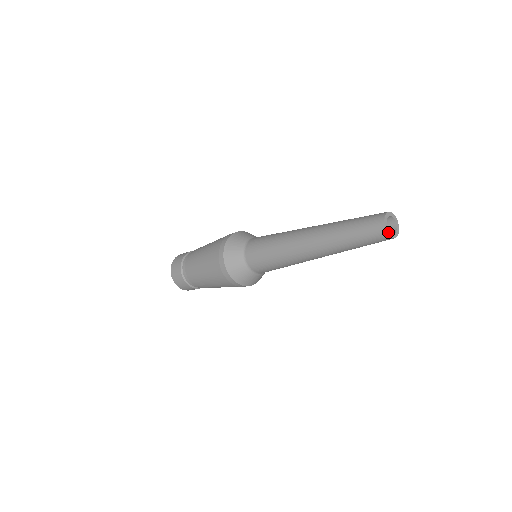
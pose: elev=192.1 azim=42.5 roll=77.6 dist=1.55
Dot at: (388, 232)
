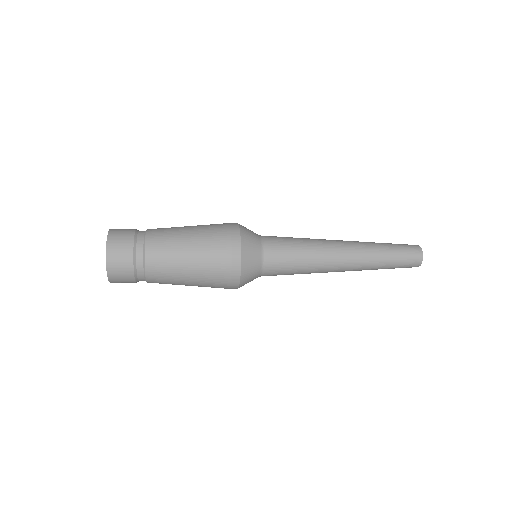
Dot at: (421, 261)
